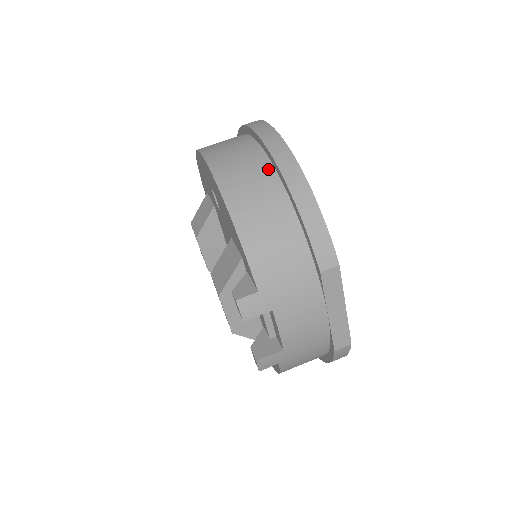
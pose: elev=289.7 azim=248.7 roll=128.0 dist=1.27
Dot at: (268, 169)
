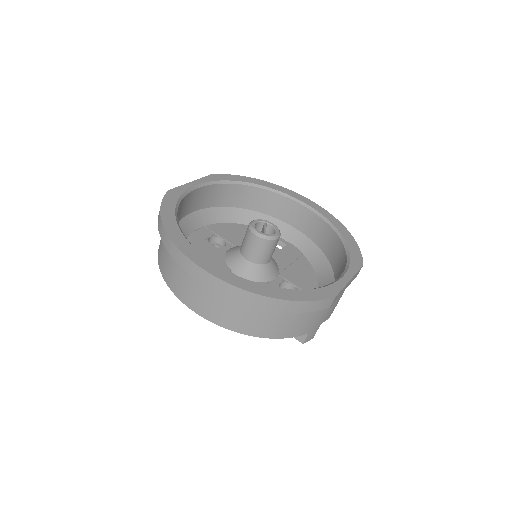
Dot at: occluded
